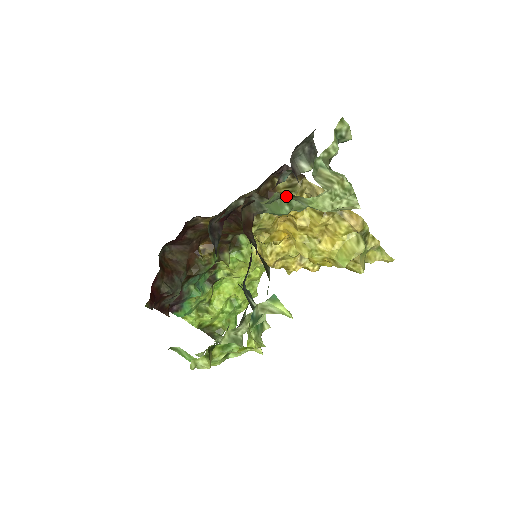
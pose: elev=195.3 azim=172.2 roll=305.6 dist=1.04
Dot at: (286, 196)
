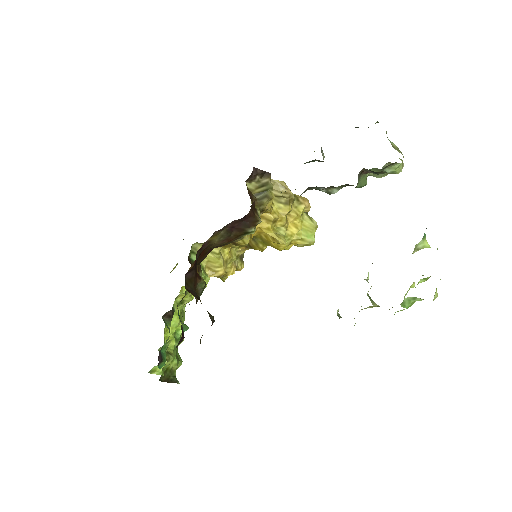
Dot at: (389, 165)
